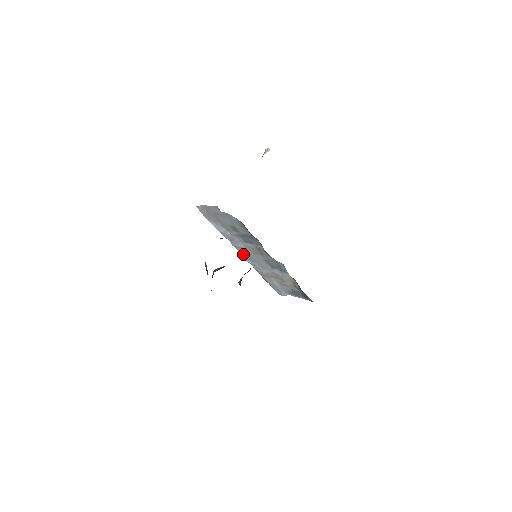
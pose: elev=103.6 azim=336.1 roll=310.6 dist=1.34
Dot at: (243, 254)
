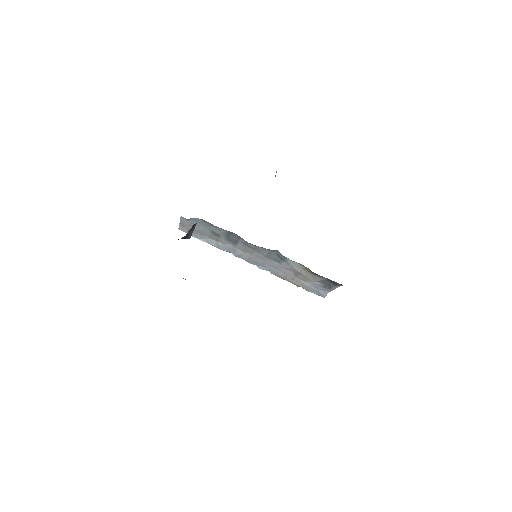
Dot at: (250, 262)
